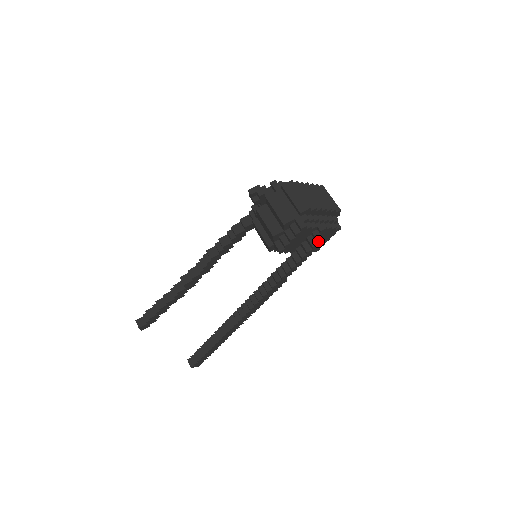
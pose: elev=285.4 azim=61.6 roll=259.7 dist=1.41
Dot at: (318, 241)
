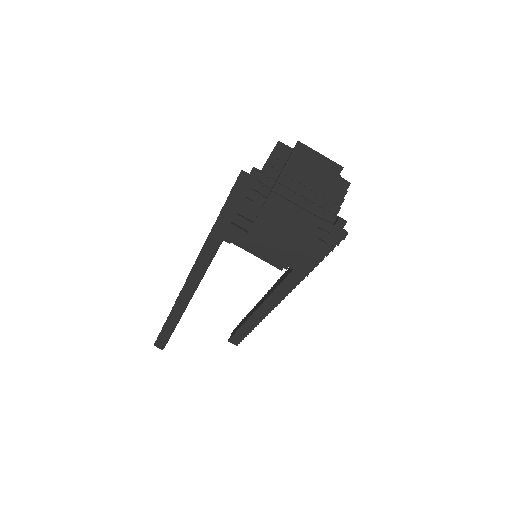
Dot at: occluded
